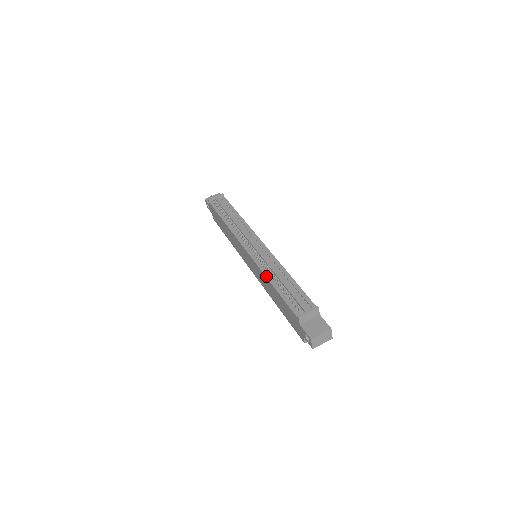
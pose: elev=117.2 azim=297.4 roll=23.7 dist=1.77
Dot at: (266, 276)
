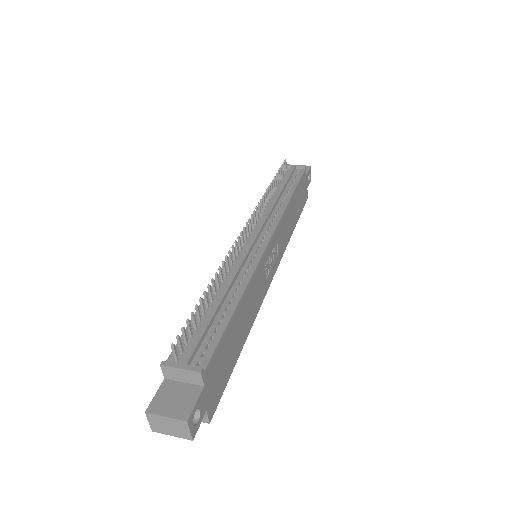
Dot at: occluded
